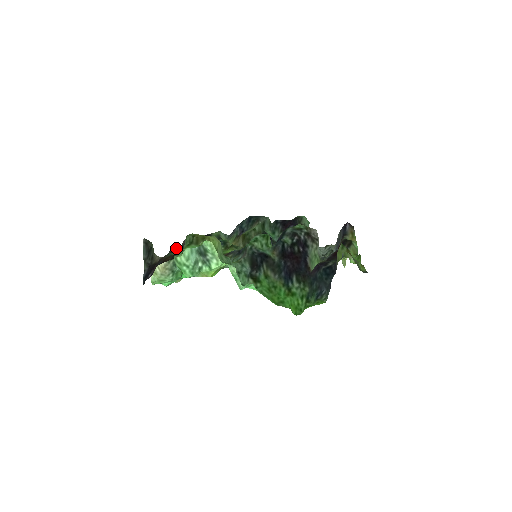
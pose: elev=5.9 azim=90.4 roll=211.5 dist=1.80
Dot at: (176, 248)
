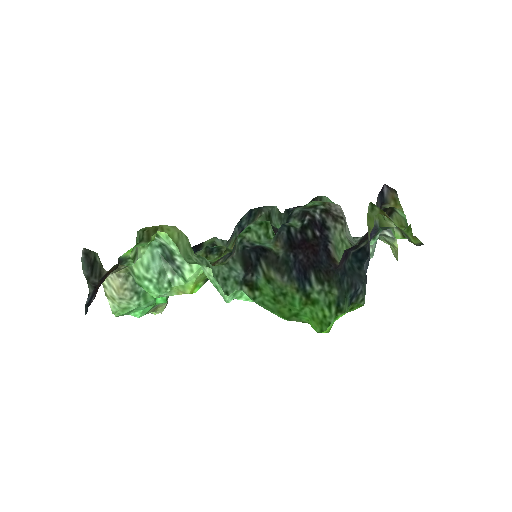
Dot at: occluded
